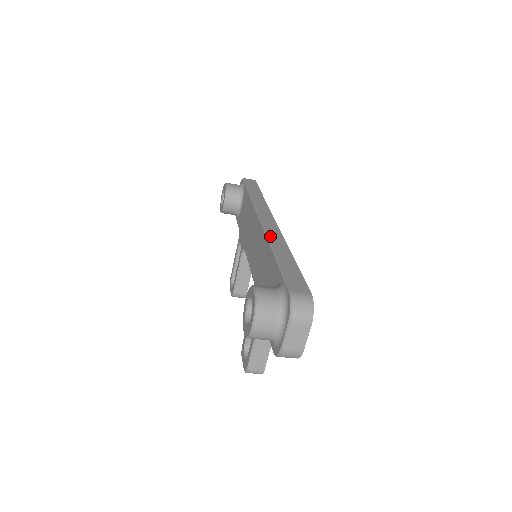
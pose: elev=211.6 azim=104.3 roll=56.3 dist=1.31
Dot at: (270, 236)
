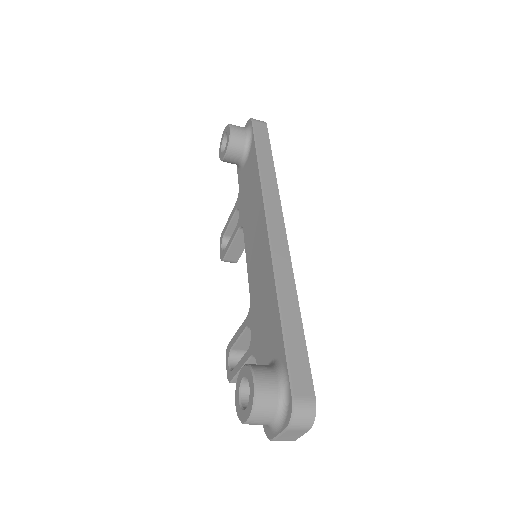
Dot at: (278, 270)
